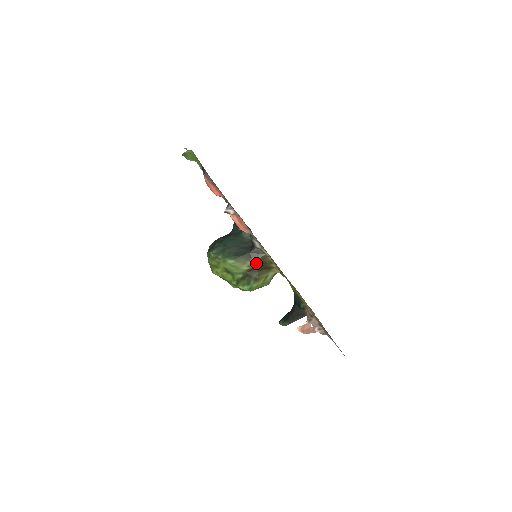
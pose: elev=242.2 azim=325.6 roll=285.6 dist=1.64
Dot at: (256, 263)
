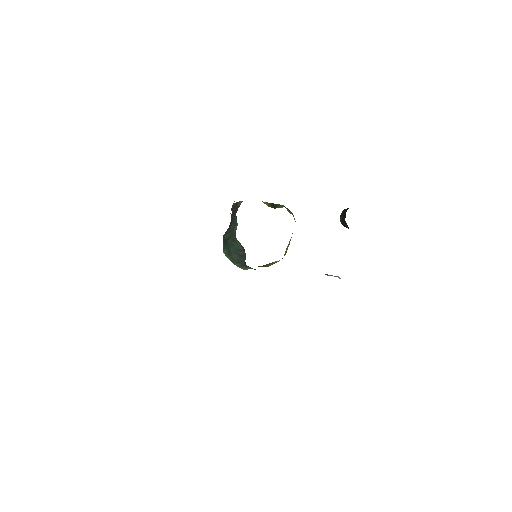
Dot at: occluded
